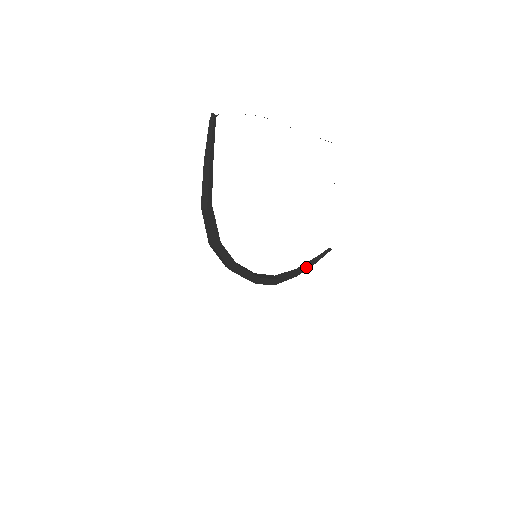
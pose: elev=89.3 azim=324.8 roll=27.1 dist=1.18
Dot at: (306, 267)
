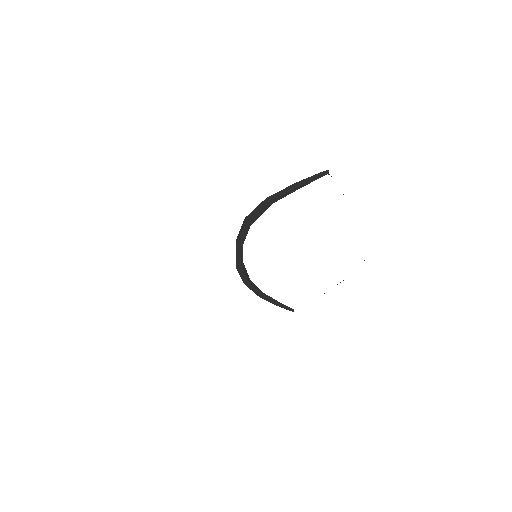
Dot at: (270, 300)
